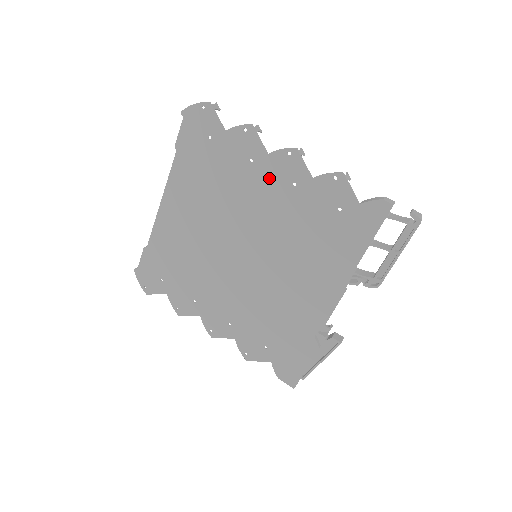
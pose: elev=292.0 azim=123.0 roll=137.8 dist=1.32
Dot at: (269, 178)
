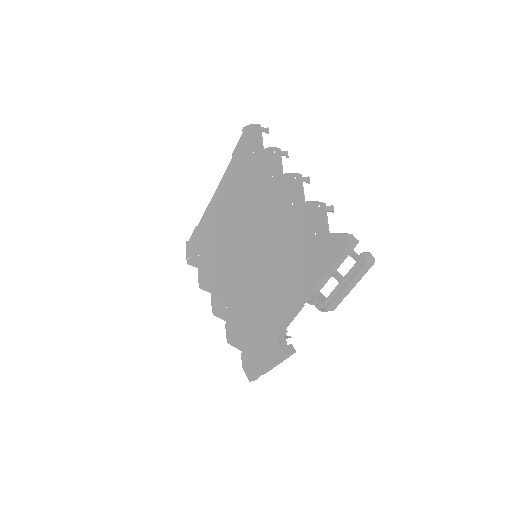
Dot at: (279, 194)
